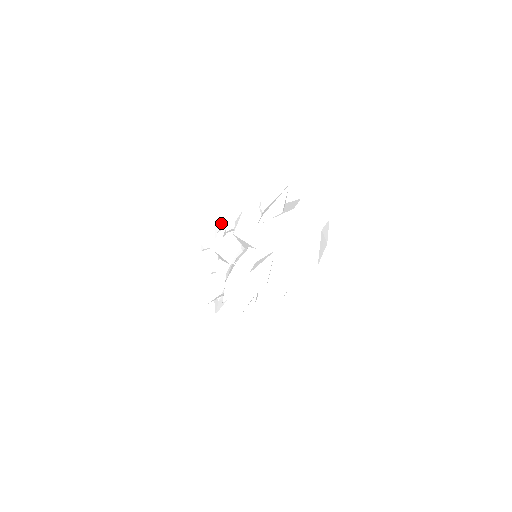
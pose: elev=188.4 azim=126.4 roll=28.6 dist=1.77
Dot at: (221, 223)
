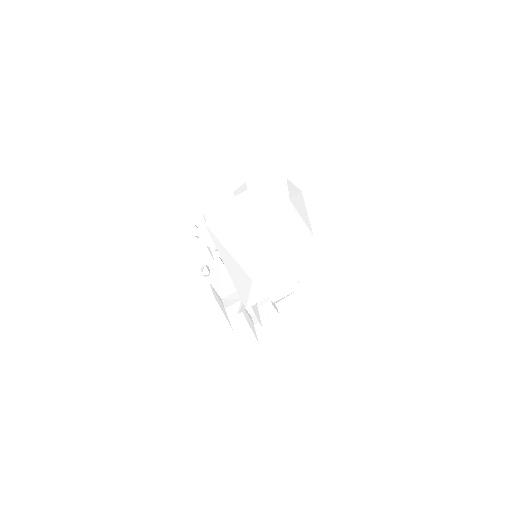
Dot at: occluded
